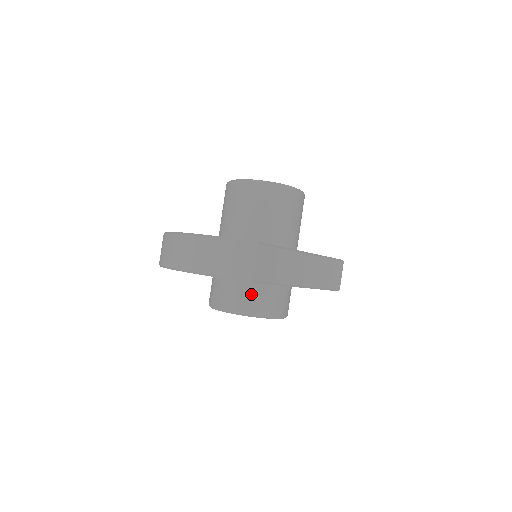
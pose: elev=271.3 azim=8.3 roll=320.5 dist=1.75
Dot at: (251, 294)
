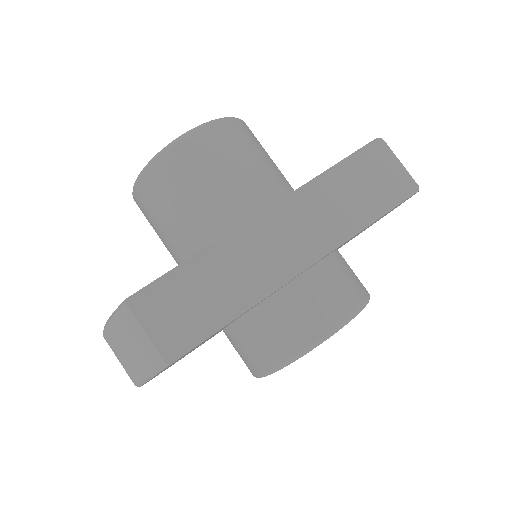
Dot at: (255, 336)
